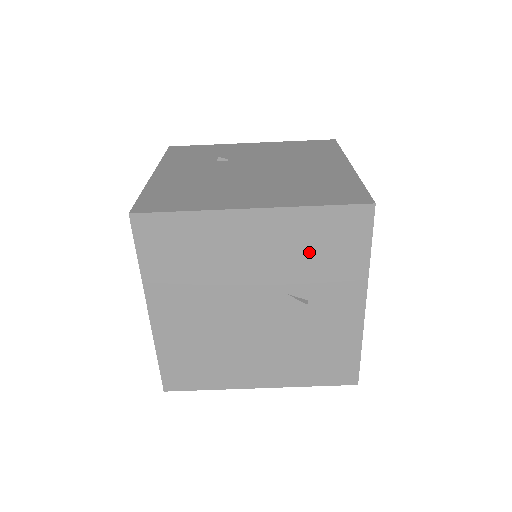
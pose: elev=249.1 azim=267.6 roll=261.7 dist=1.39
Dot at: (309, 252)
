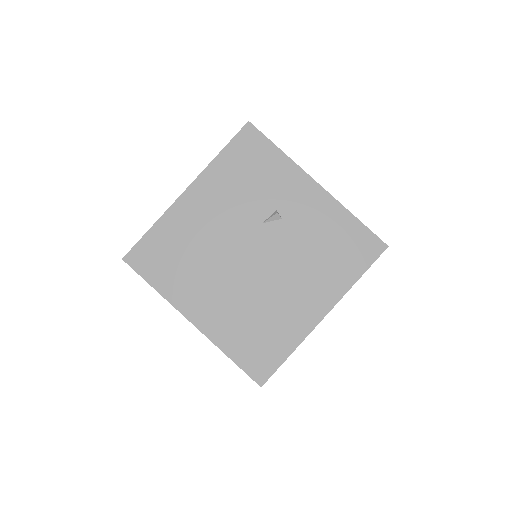
Dot at: (245, 184)
